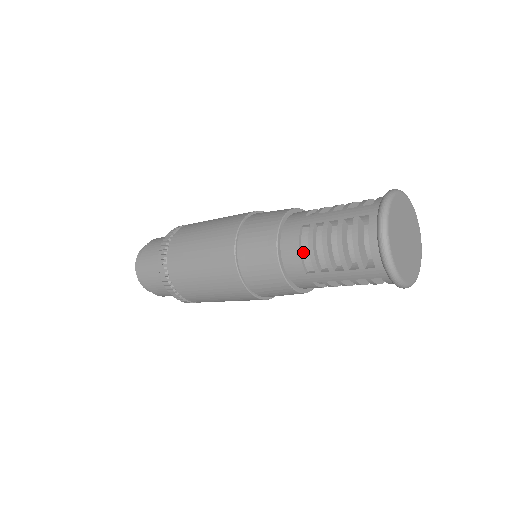
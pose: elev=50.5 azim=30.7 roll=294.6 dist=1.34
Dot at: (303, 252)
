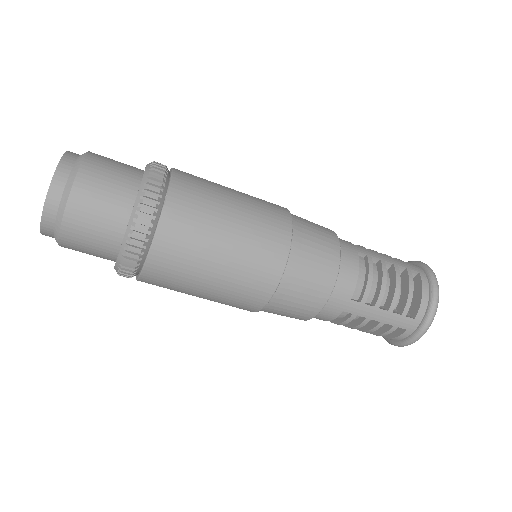
Dot at: (358, 277)
